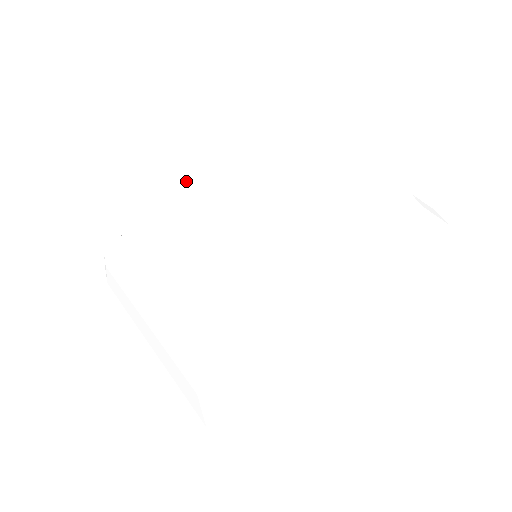
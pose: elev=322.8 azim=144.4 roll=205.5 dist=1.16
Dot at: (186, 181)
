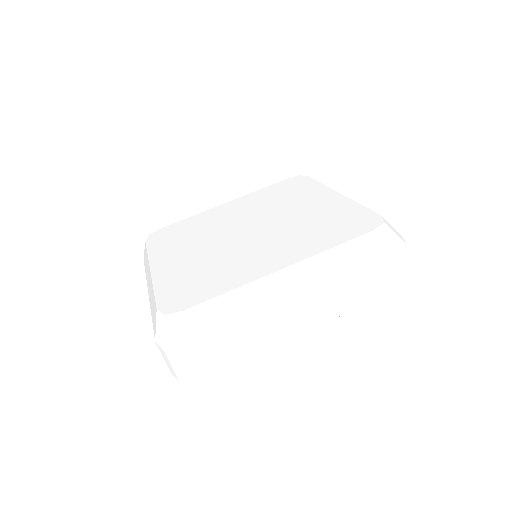
Dot at: (229, 201)
